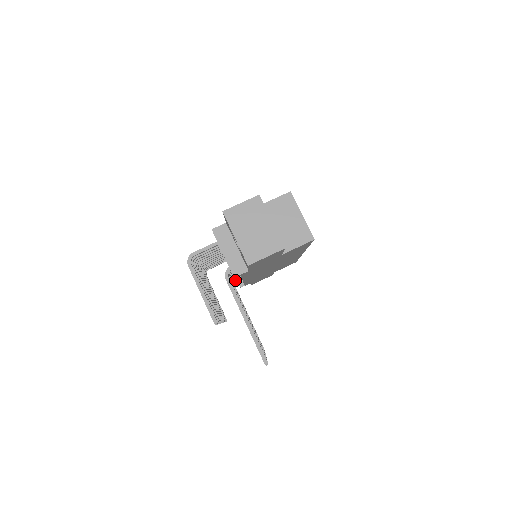
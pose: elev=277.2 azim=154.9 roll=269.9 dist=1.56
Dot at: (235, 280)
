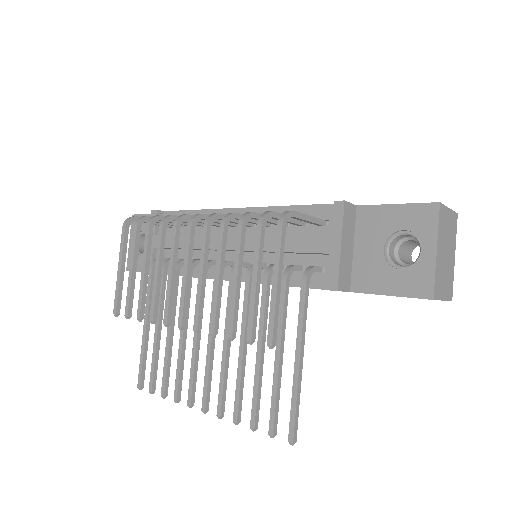
Dot at: occluded
